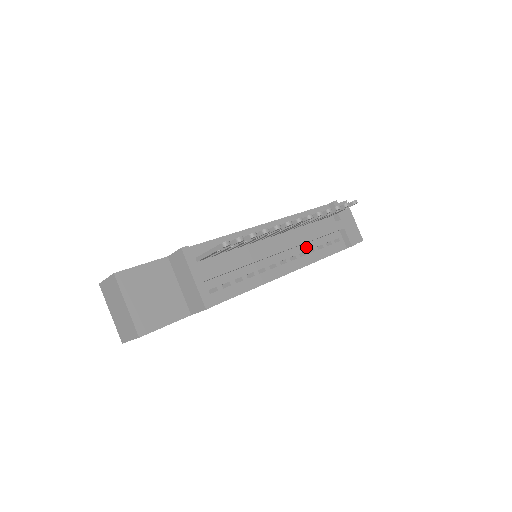
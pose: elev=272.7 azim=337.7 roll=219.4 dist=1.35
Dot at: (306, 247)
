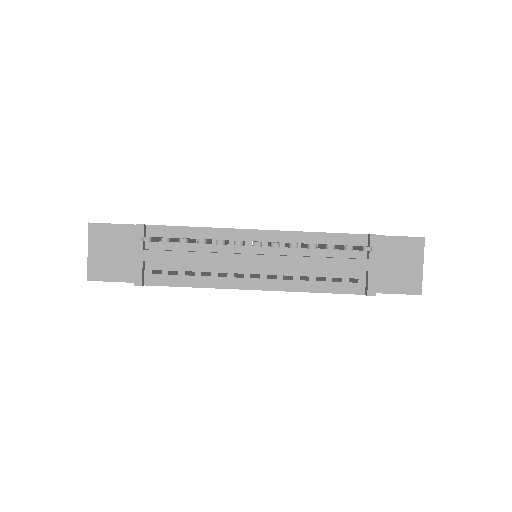
Dot at: (299, 272)
